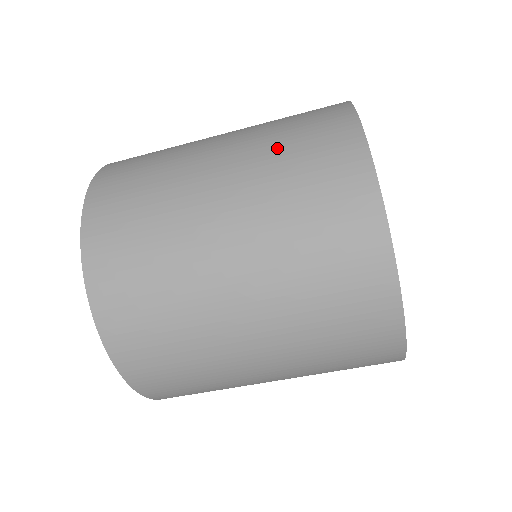
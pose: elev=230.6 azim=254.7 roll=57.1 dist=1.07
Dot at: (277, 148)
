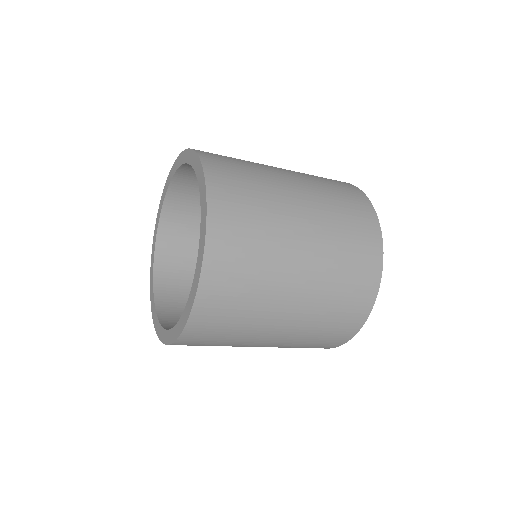
Dot at: (315, 331)
